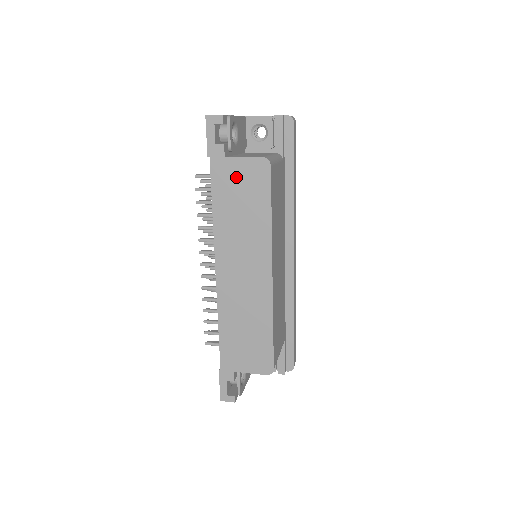
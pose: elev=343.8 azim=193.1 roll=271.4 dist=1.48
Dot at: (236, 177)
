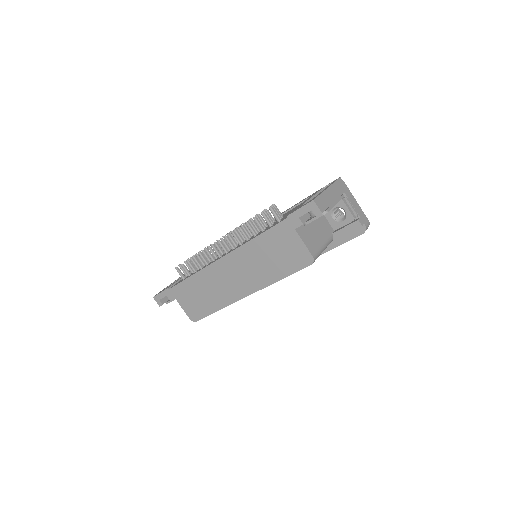
Dot at: (288, 244)
